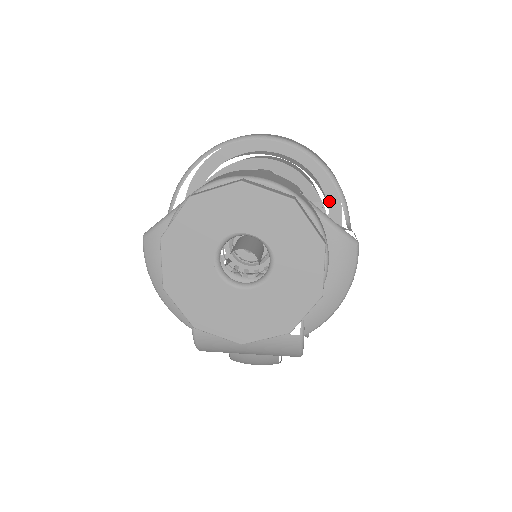
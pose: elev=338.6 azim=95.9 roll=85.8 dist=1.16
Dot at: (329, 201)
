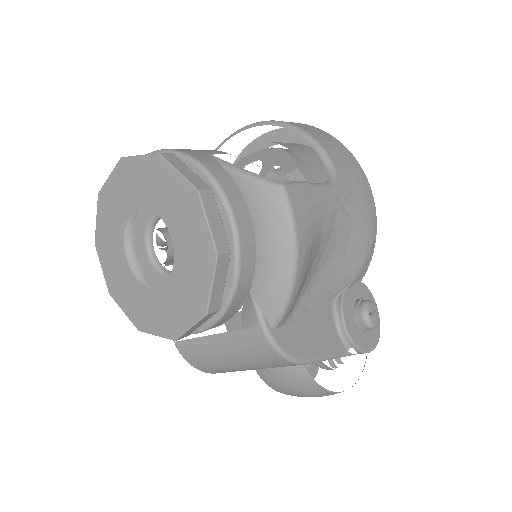
Dot at: occluded
